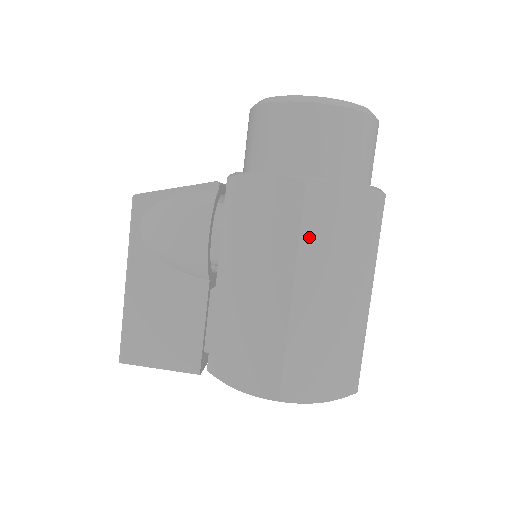
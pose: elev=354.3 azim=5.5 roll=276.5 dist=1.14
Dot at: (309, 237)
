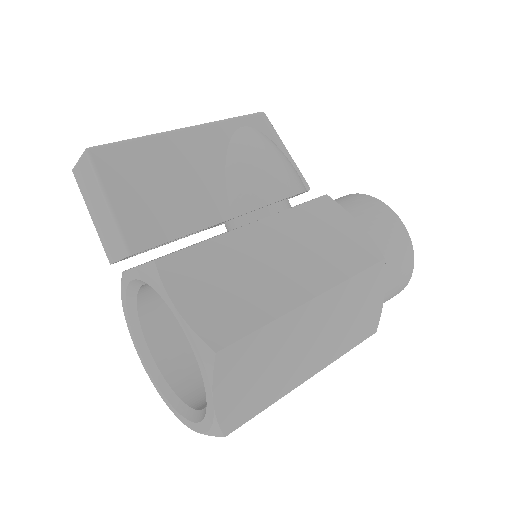
Dot at: (353, 285)
